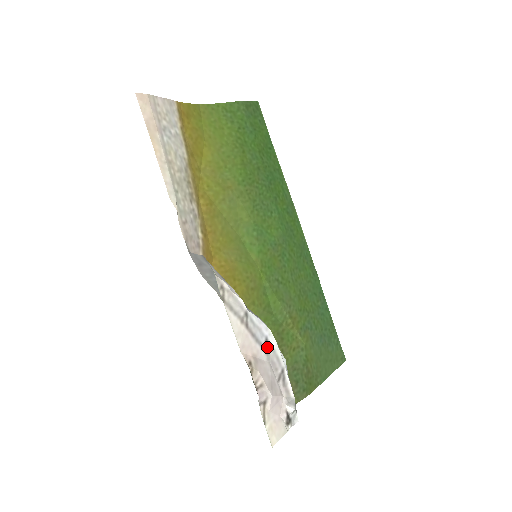
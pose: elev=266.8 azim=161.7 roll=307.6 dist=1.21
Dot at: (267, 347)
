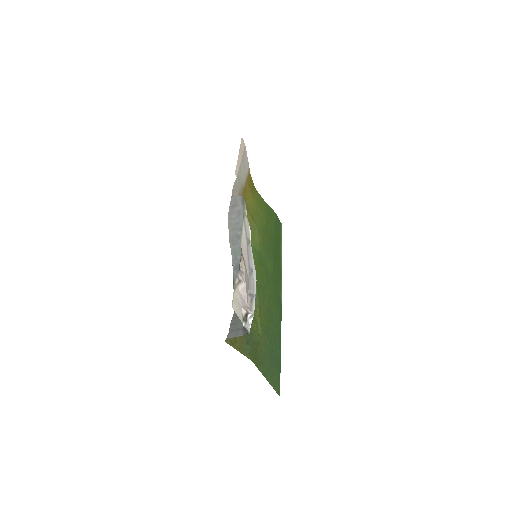
Dot at: (251, 272)
